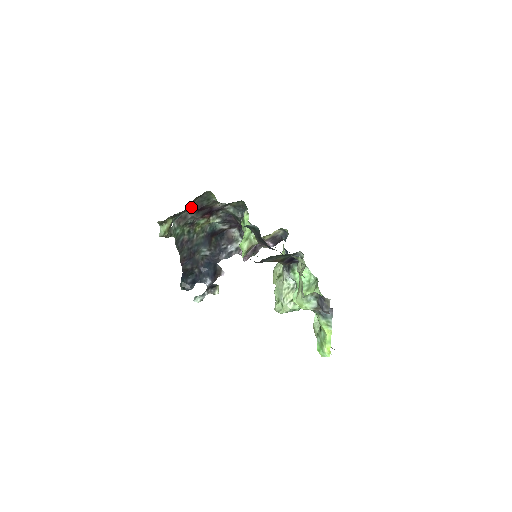
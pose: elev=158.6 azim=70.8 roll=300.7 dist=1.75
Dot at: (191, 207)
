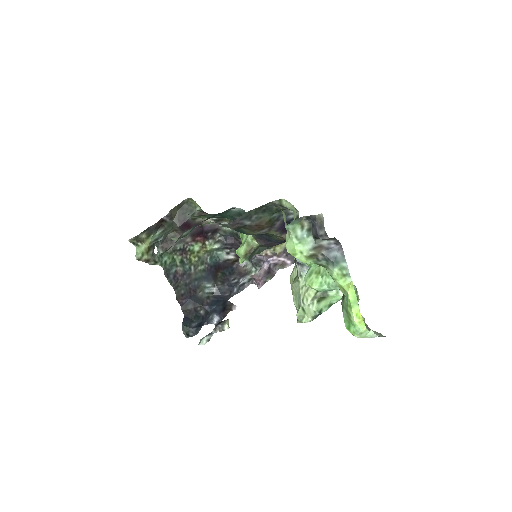
Dot at: (173, 224)
